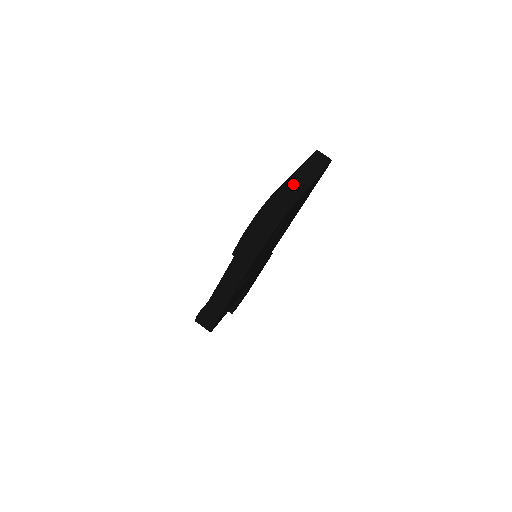
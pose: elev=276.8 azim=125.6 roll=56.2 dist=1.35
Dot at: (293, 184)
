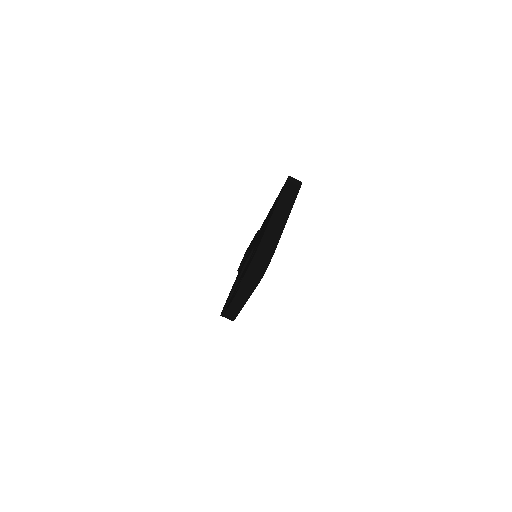
Dot at: (274, 225)
